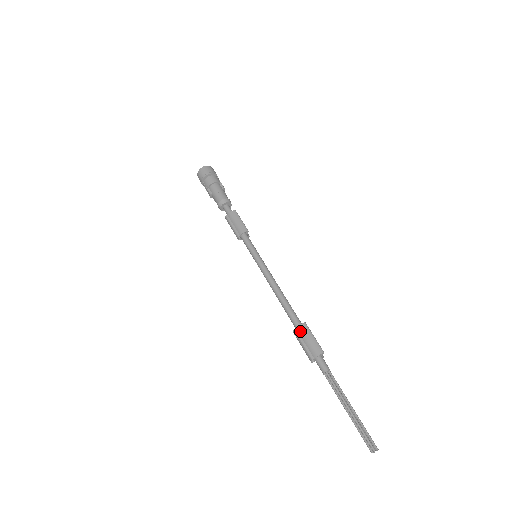
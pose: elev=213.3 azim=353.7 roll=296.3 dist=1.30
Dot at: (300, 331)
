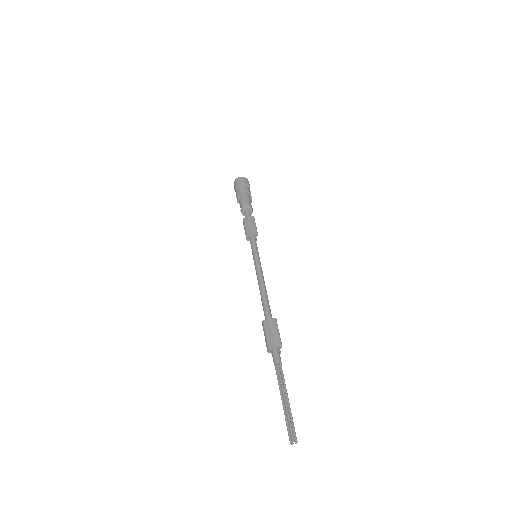
Dot at: (269, 323)
